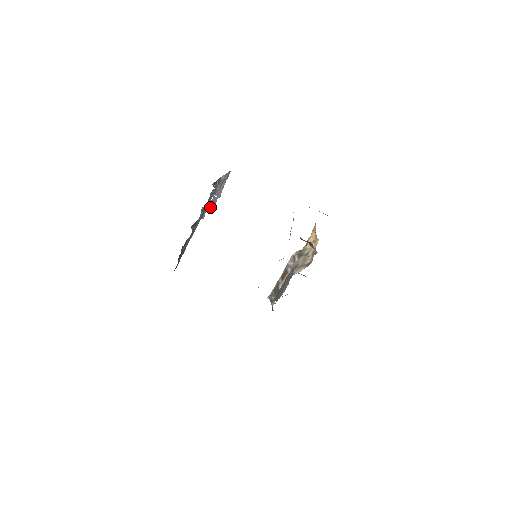
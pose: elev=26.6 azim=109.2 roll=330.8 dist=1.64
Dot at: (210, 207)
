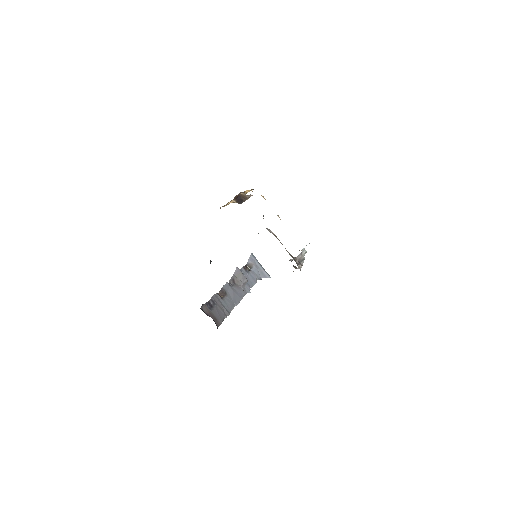
Dot at: (241, 280)
